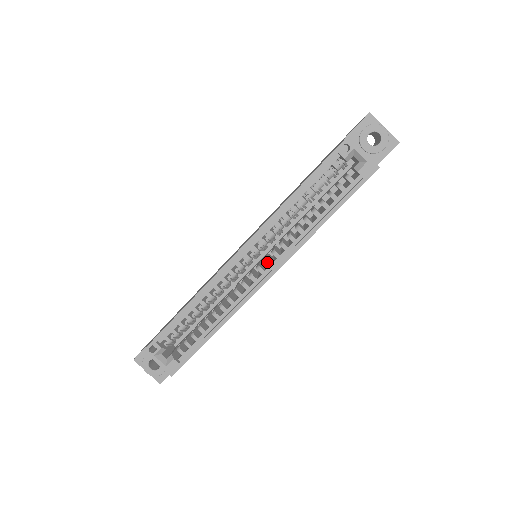
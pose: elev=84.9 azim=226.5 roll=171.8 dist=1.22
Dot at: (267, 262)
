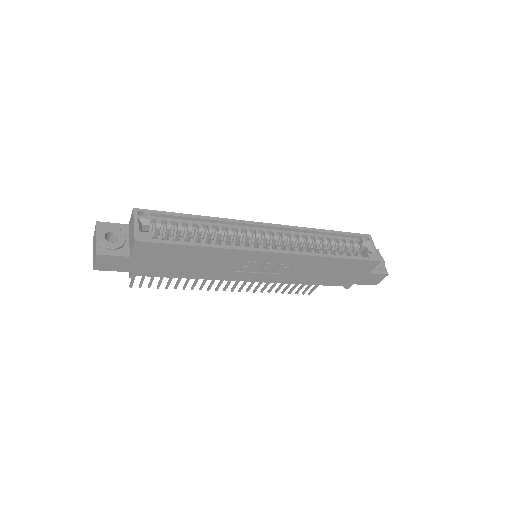
Dot at: (278, 246)
